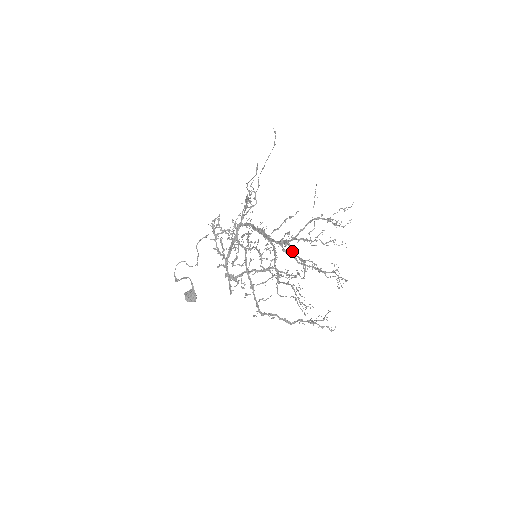
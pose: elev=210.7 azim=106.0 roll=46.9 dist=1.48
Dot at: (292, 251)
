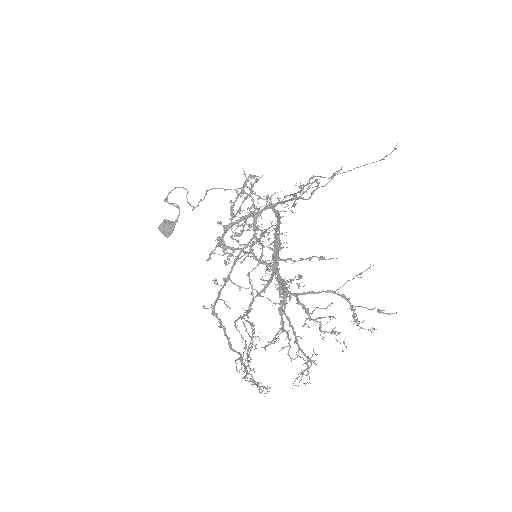
Dot at: (281, 306)
